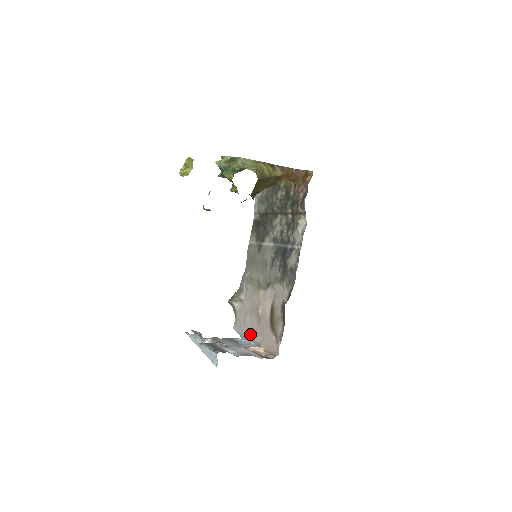
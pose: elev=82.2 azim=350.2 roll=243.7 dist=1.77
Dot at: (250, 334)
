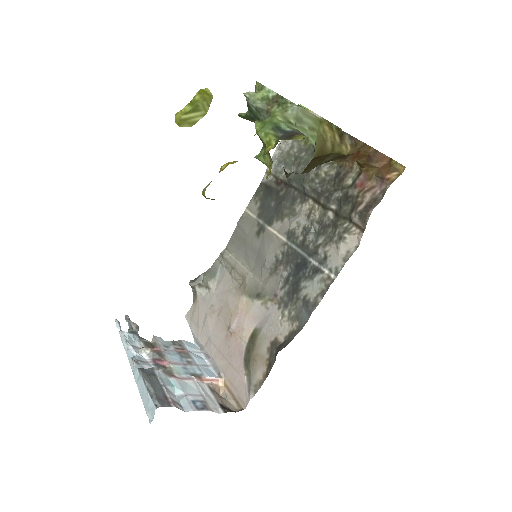
Dot at: (209, 345)
